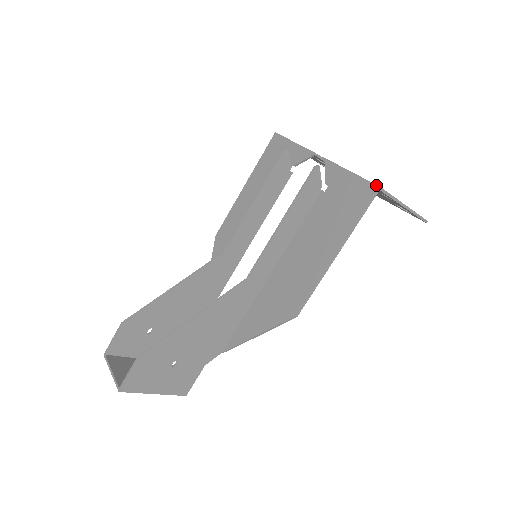
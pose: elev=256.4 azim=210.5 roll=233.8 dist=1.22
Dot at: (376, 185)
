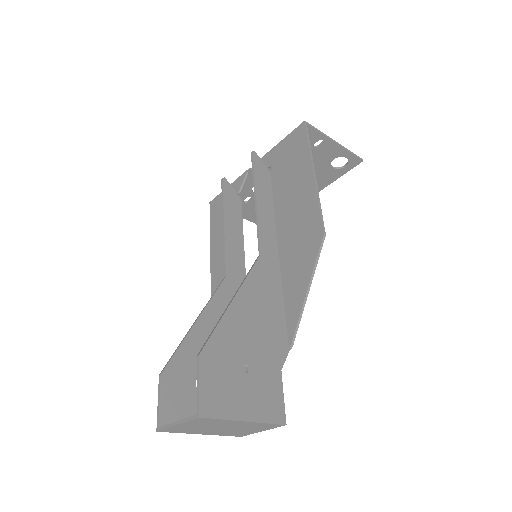
Dot at: (302, 123)
